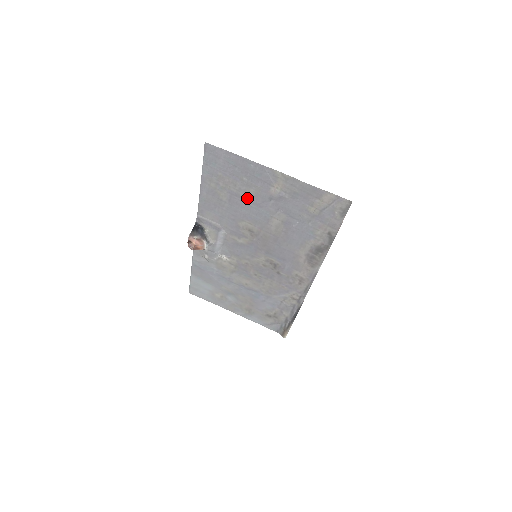
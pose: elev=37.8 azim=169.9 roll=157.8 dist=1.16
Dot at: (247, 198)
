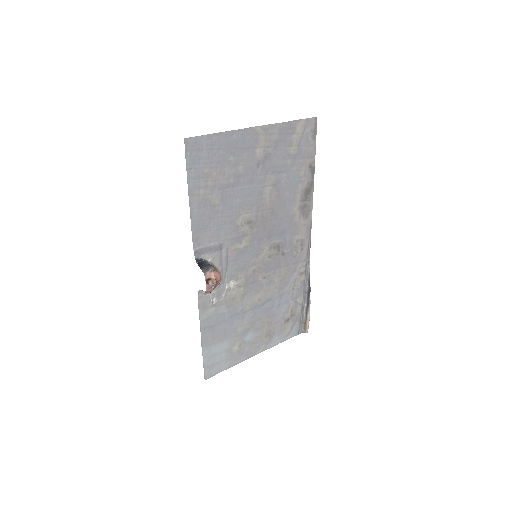
Dot at: (238, 182)
